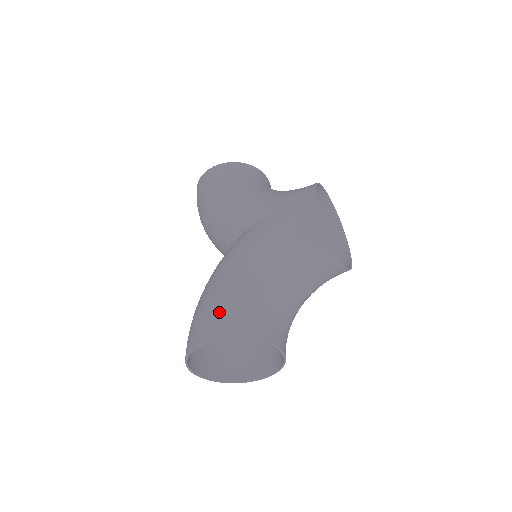
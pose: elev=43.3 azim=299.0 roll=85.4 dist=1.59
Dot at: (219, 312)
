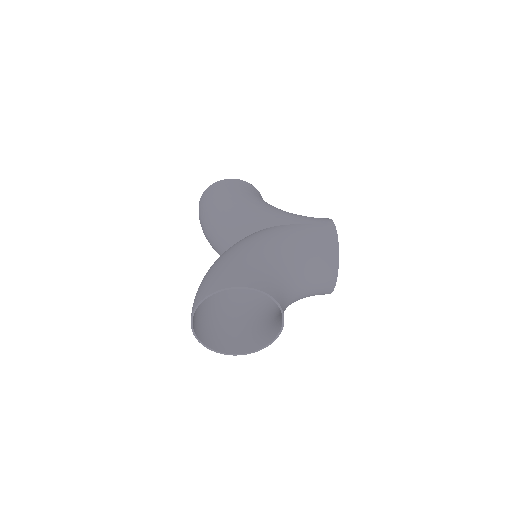
Dot at: (249, 270)
